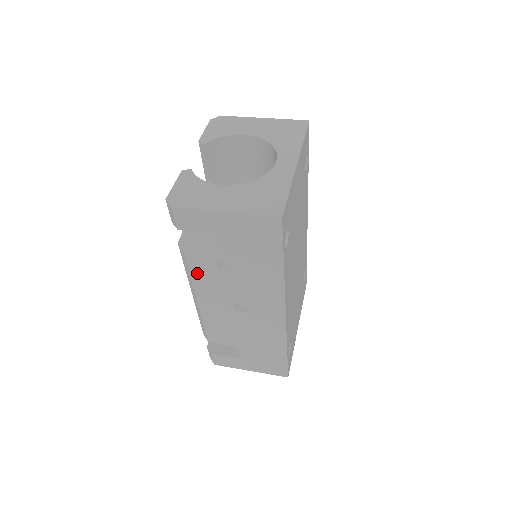
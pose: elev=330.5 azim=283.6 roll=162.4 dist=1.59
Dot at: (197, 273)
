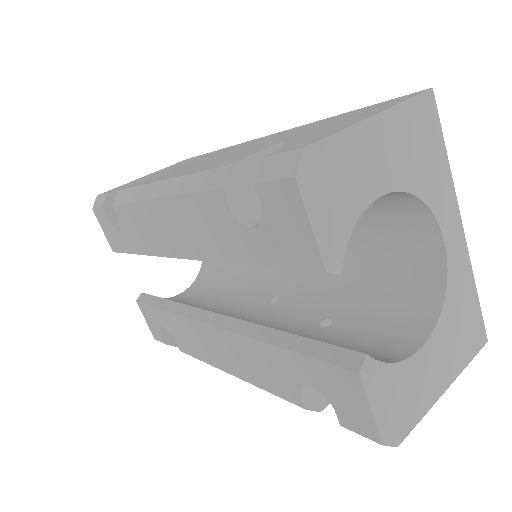
Dot at: occluded
